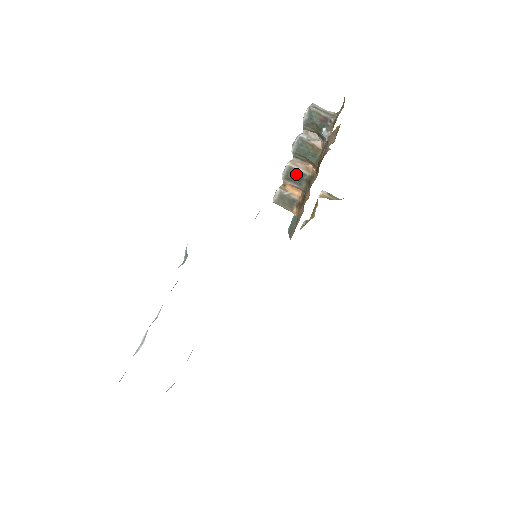
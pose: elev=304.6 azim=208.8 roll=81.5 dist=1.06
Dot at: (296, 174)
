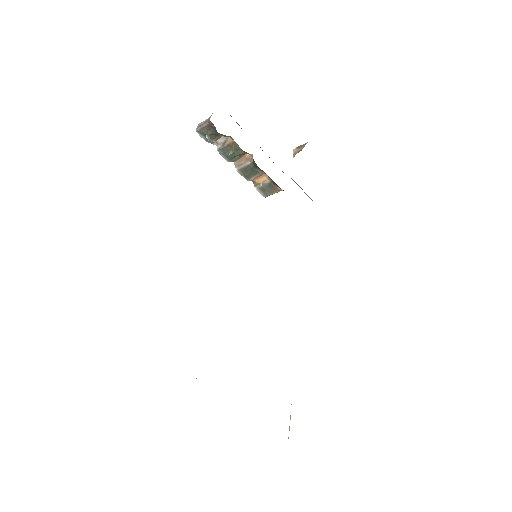
Dot at: (247, 170)
